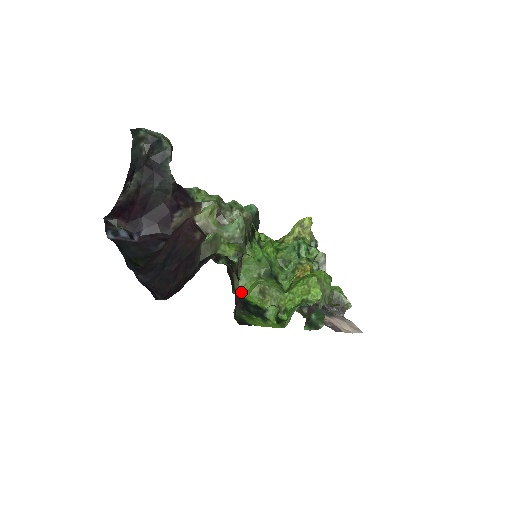
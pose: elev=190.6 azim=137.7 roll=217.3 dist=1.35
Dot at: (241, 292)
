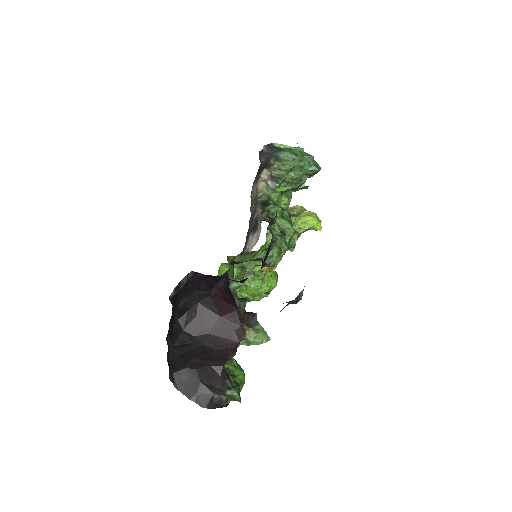
Dot at: (220, 267)
